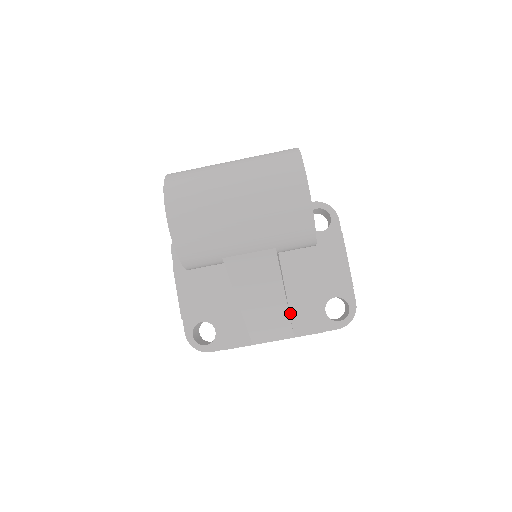
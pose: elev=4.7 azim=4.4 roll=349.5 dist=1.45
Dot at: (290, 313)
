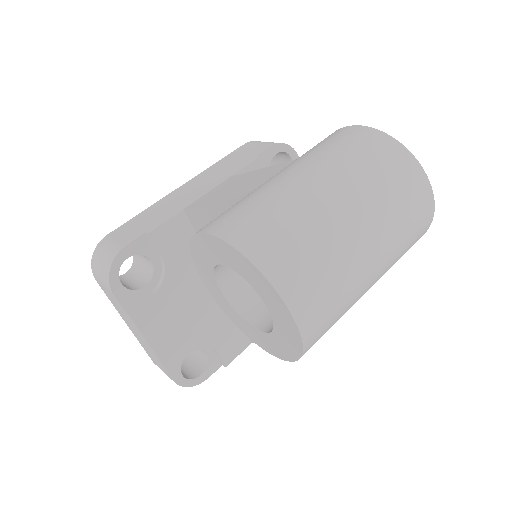
Dot at: occluded
